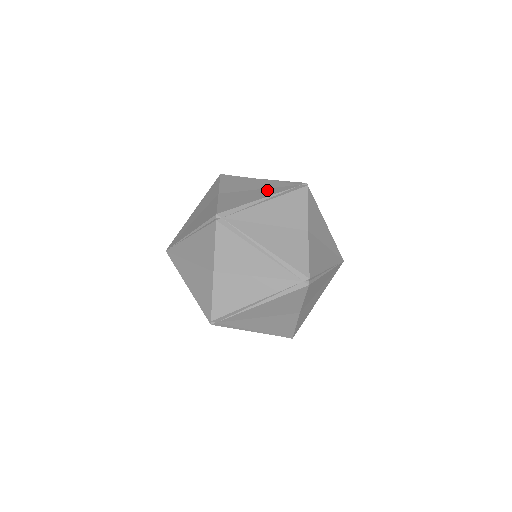
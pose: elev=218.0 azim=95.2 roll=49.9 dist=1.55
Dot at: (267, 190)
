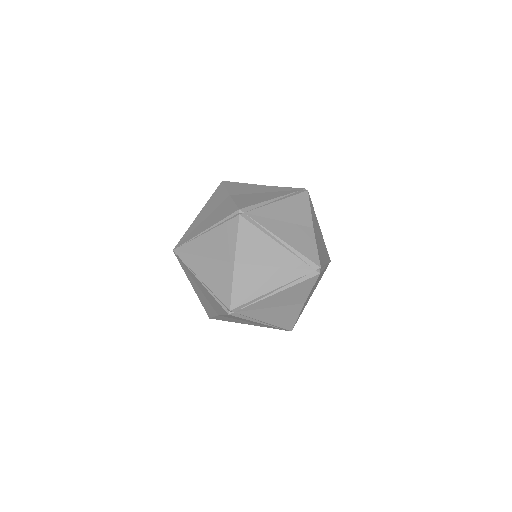
Dot at: (274, 193)
